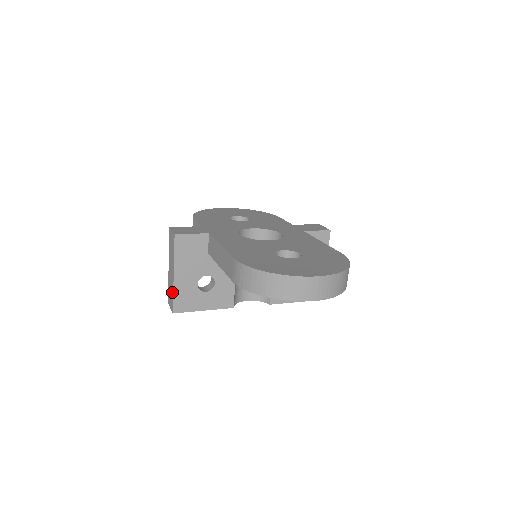
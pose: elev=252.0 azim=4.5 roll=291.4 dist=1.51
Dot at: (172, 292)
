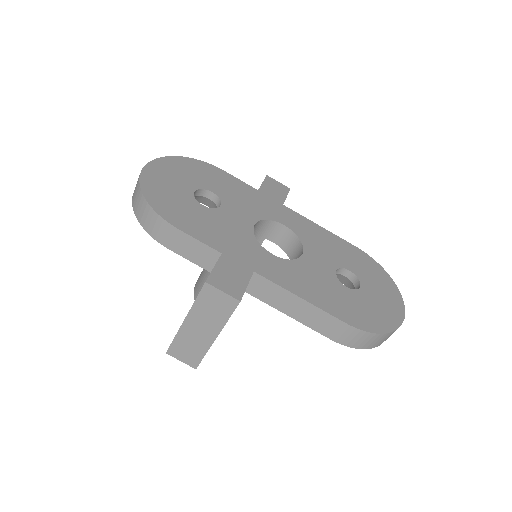
Dot at: (201, 351)
